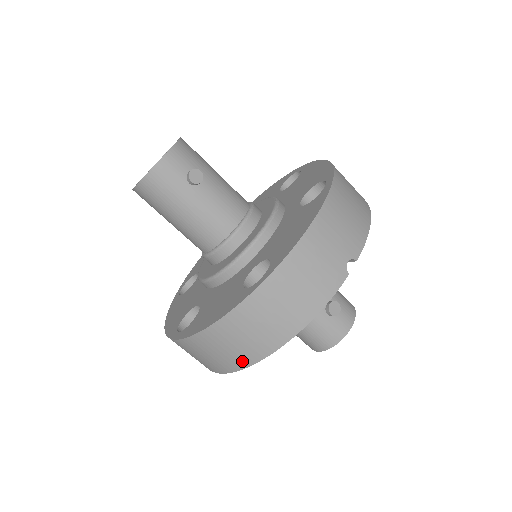
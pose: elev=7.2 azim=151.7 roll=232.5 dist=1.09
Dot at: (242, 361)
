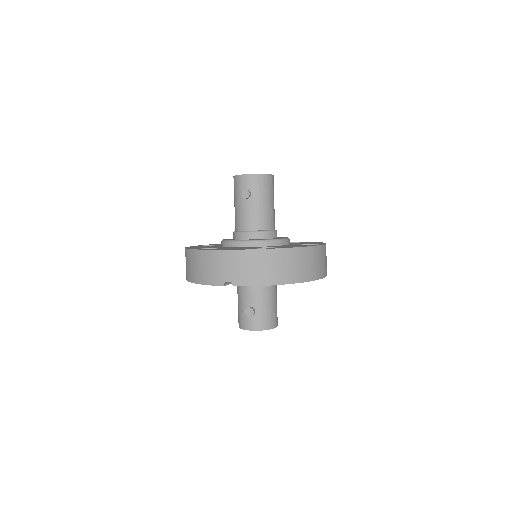
Dot at: occluded
